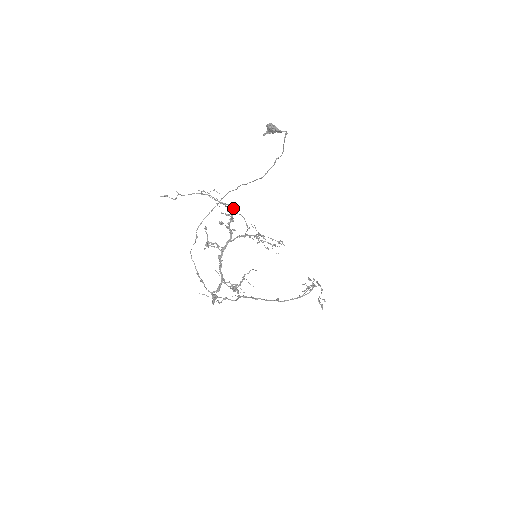
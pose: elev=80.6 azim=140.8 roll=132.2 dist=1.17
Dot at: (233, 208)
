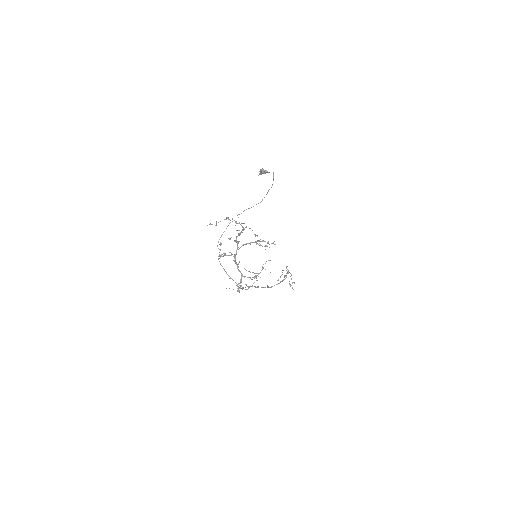
Dot at: occluded
